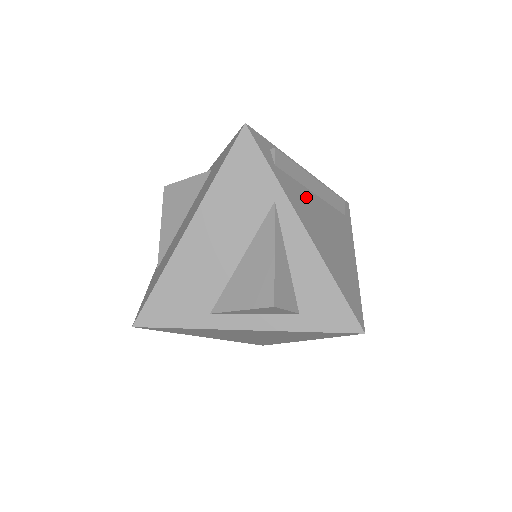
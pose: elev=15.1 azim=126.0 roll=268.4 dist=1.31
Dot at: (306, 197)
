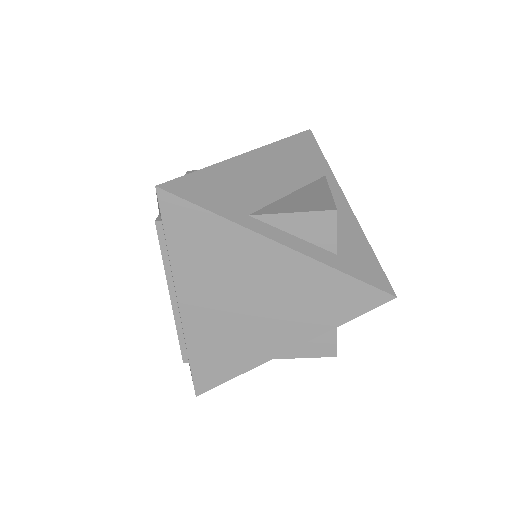
Dot at: occluded
